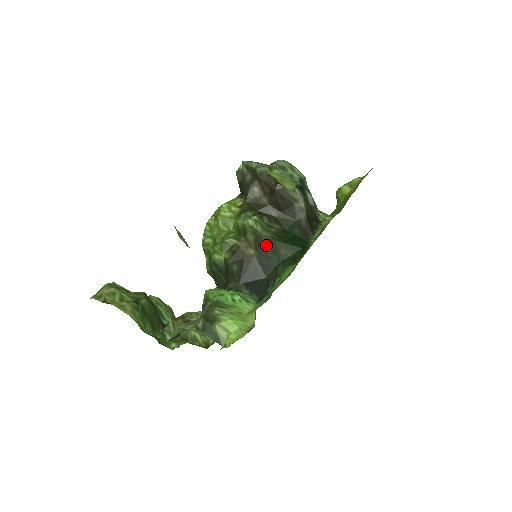
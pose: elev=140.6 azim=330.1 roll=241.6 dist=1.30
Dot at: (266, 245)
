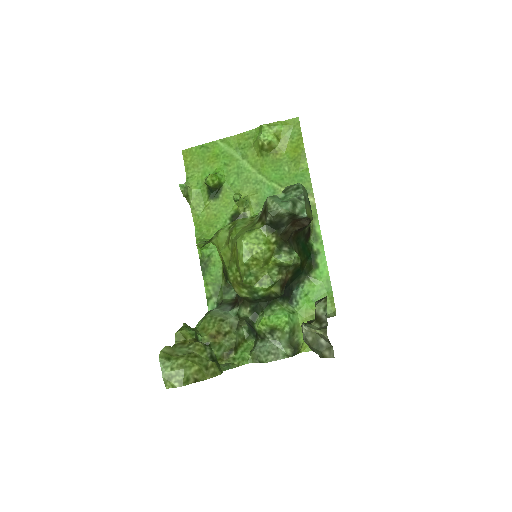
Dot at: (300, 269)
